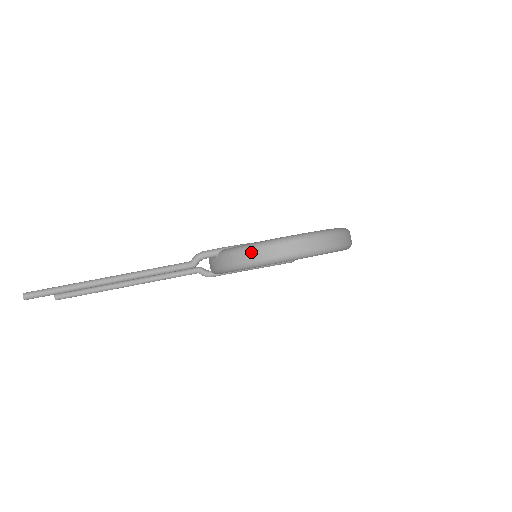
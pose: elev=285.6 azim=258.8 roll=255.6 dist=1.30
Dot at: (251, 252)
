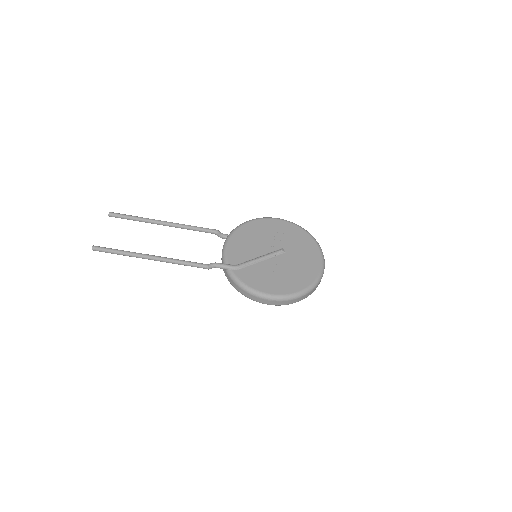
Dot at: (246, 293)
